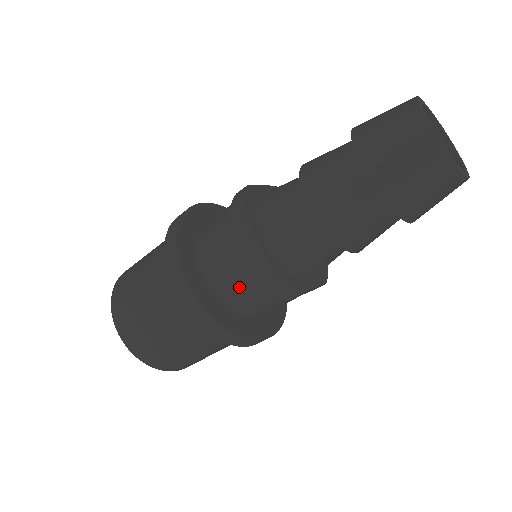
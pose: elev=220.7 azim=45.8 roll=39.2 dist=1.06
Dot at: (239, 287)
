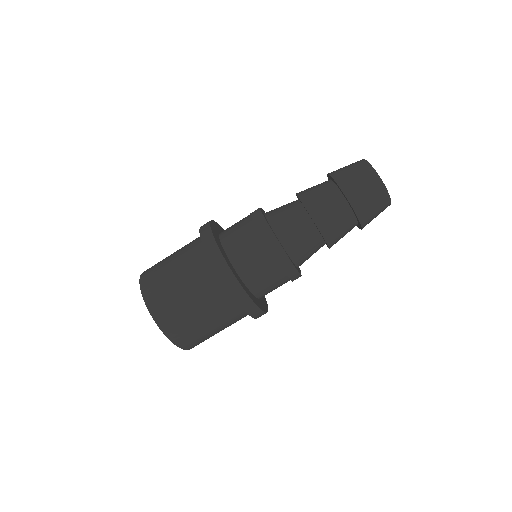
Dot at: (236, 228)
